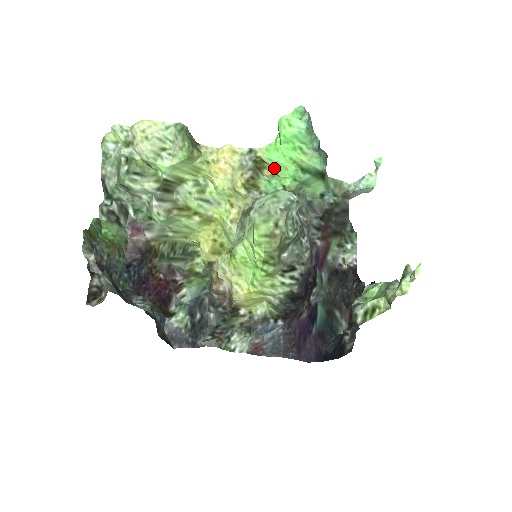
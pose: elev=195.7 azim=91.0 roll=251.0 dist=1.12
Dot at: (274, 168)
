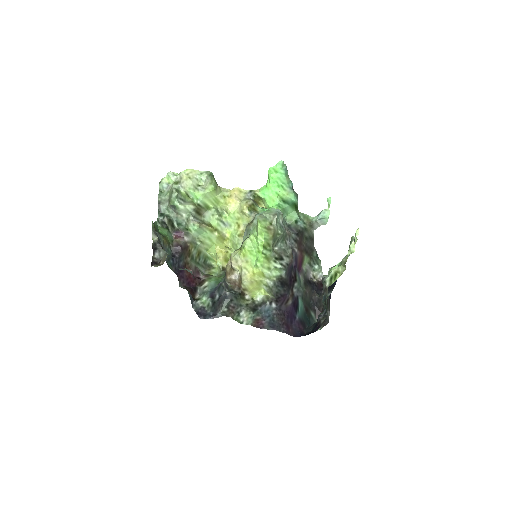
Dot at: (266, 201)
